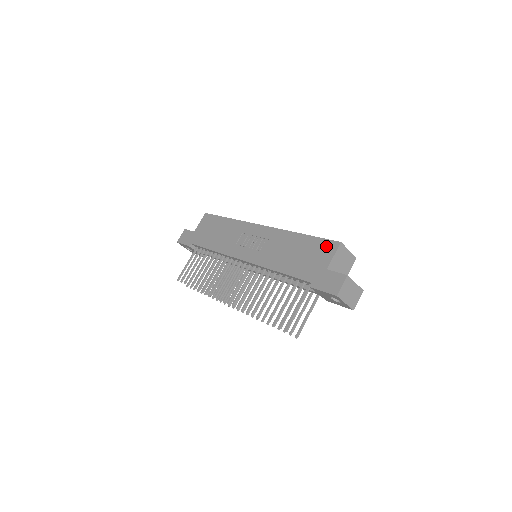
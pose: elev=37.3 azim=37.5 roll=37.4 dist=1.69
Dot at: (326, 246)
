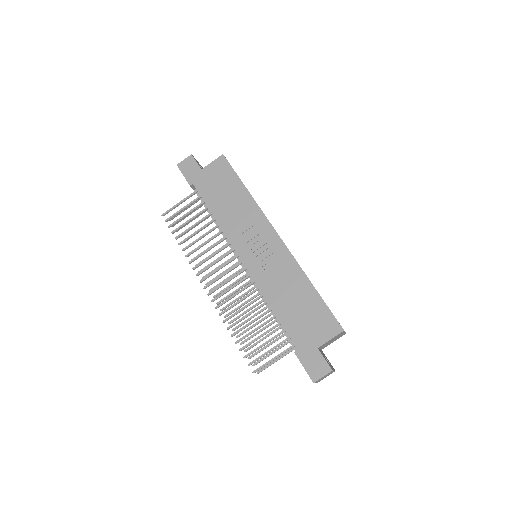
Dot at: (329, 322)
